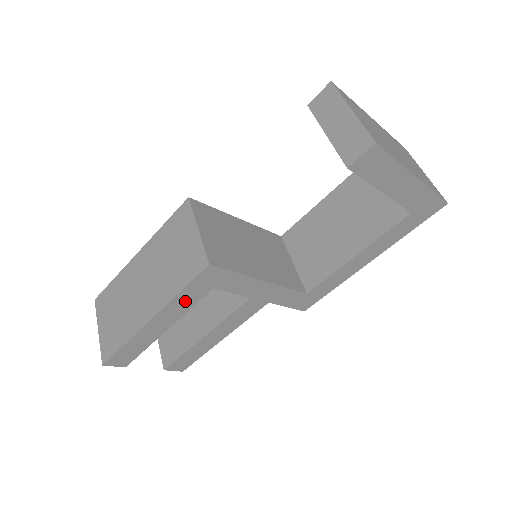
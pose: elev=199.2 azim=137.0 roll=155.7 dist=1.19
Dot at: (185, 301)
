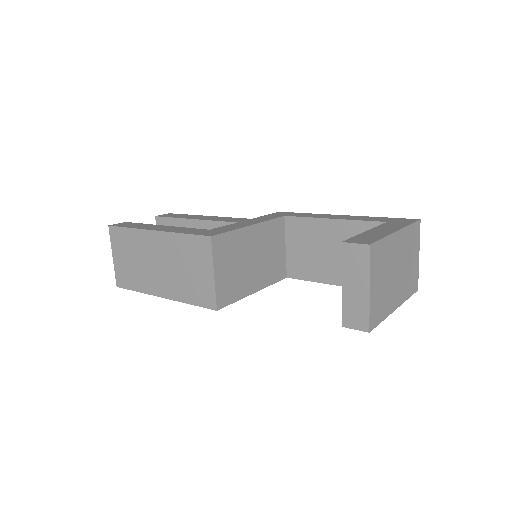
Dot at: occluded
